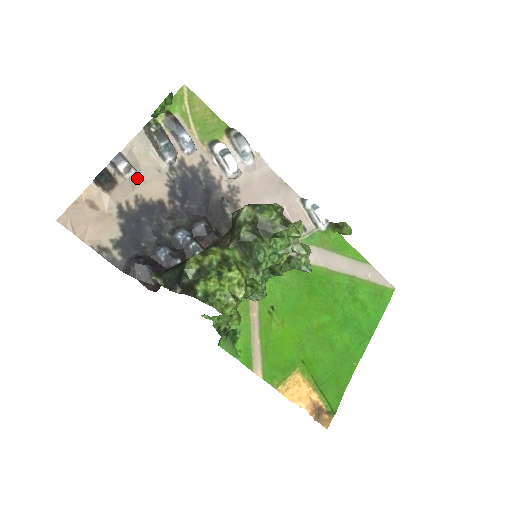
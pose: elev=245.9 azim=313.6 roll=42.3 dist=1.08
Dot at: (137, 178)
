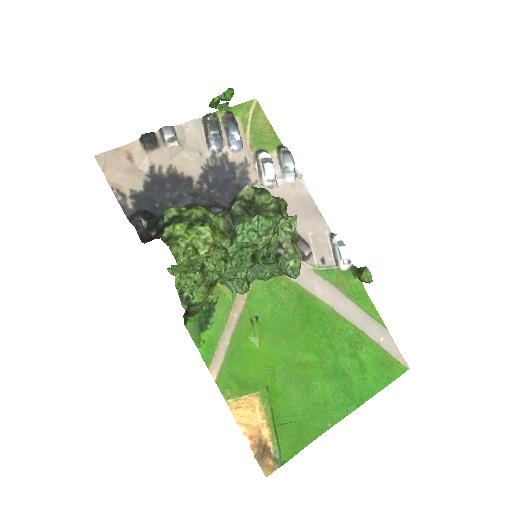
Dot at: (178, 151)
